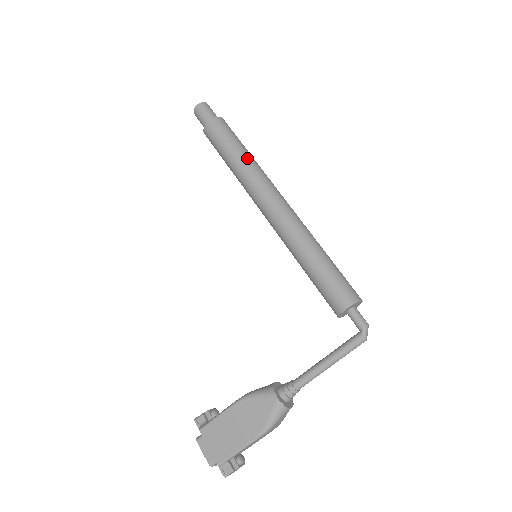
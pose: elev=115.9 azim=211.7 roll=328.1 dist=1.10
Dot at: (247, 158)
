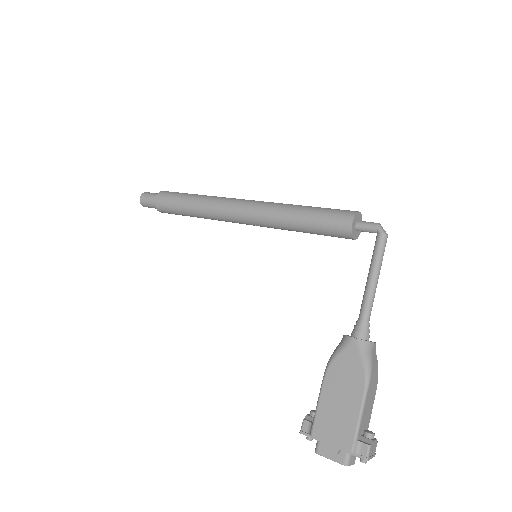
Dot at: (201, 196)
